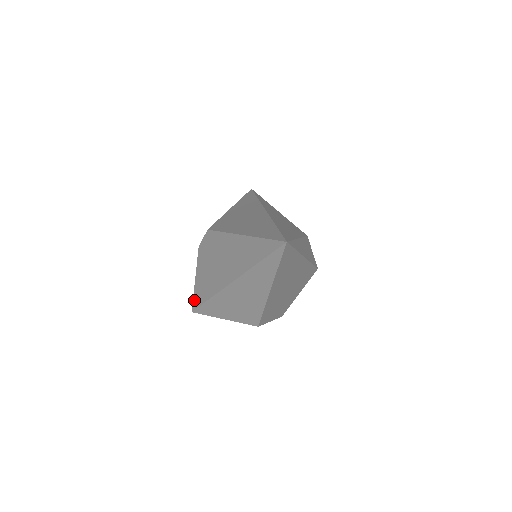
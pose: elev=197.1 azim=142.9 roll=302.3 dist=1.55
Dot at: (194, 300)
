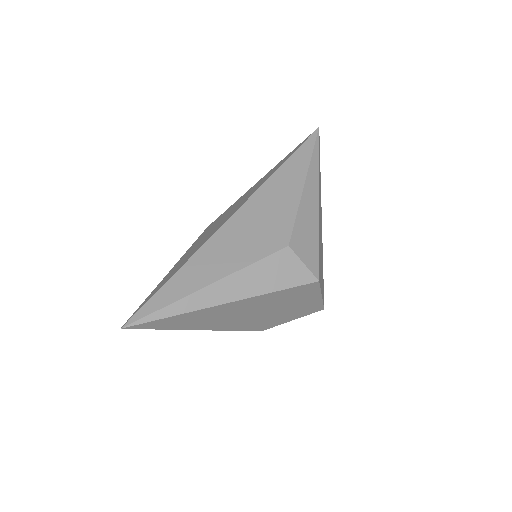
Dot at: occluded
